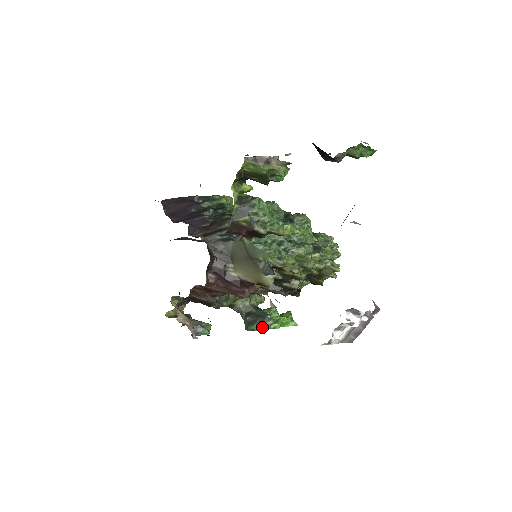
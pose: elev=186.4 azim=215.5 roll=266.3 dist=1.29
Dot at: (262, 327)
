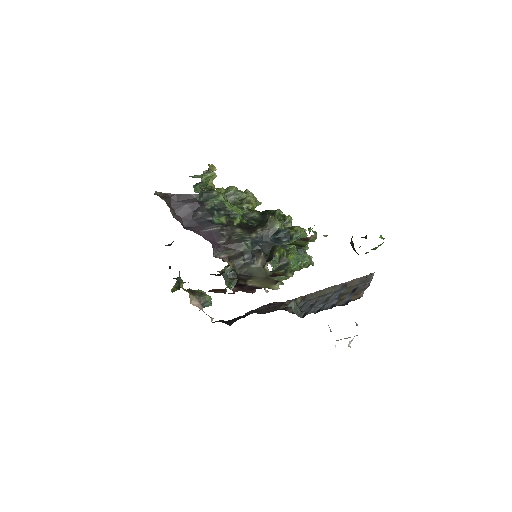
Dot at: occluded
